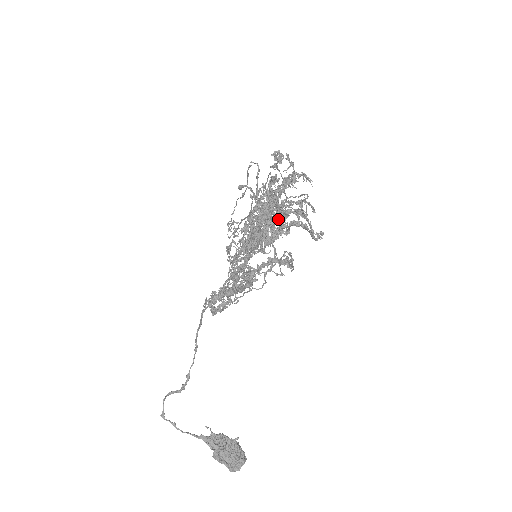
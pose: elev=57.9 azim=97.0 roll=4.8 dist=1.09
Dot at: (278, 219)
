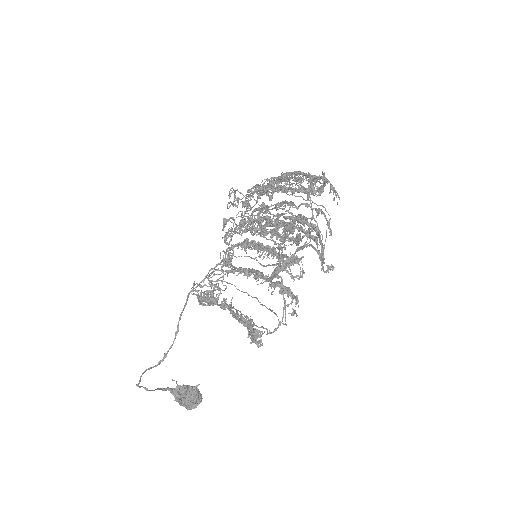
Dot at: (289, 219)
